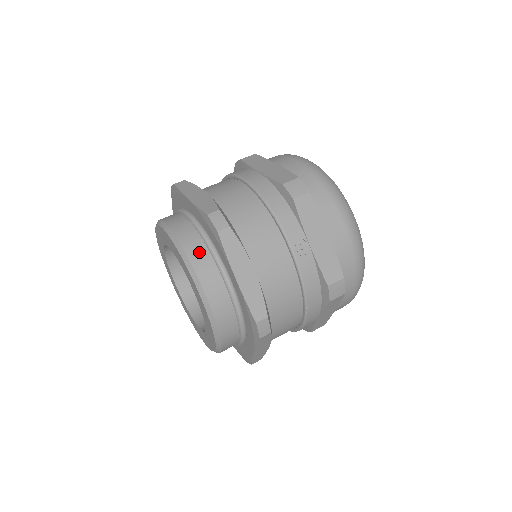
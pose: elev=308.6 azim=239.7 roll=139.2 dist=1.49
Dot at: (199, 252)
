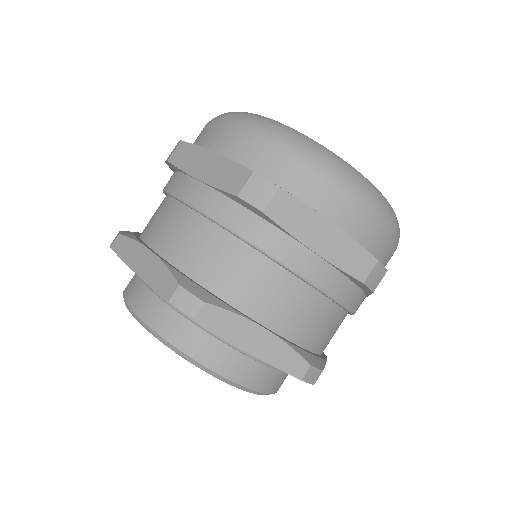
Dot at: (273, 381)
